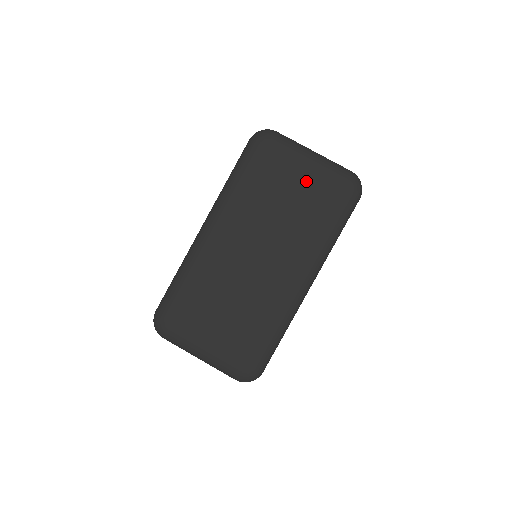
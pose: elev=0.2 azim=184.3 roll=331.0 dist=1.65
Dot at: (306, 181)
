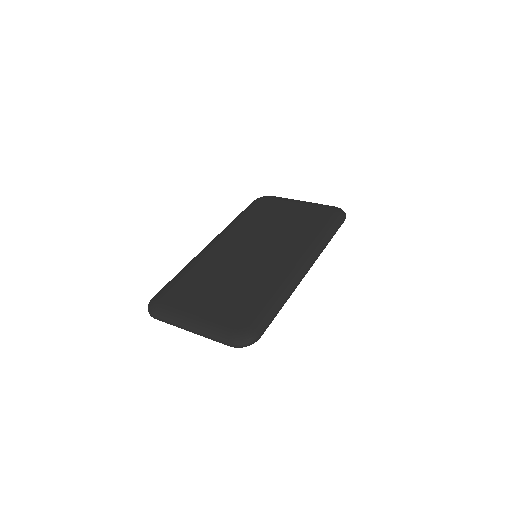
Dot at: (298, 211)
